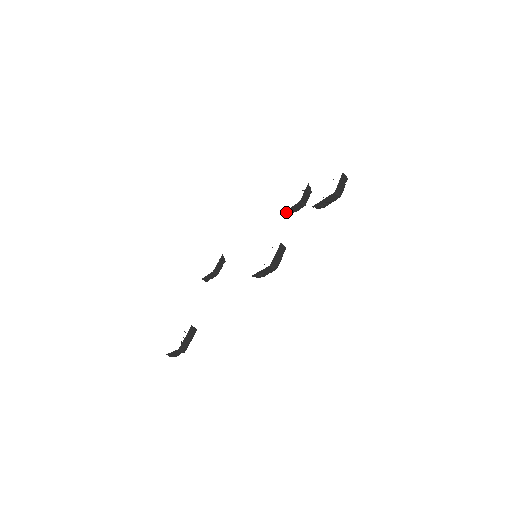
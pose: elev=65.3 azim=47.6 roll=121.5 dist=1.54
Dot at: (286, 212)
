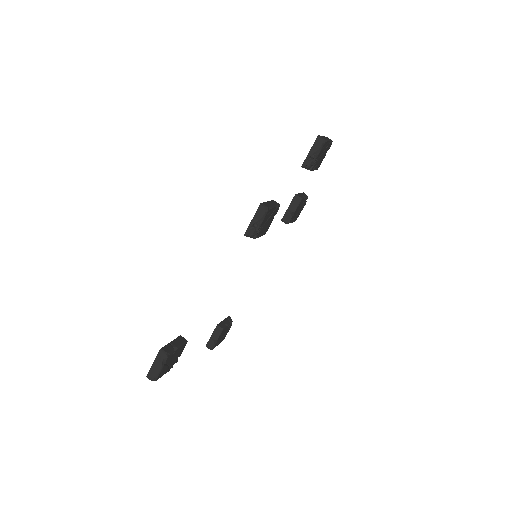
Dot at: (285, 217)
